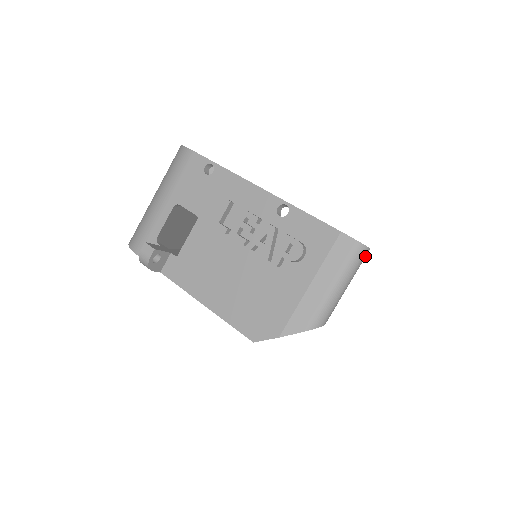
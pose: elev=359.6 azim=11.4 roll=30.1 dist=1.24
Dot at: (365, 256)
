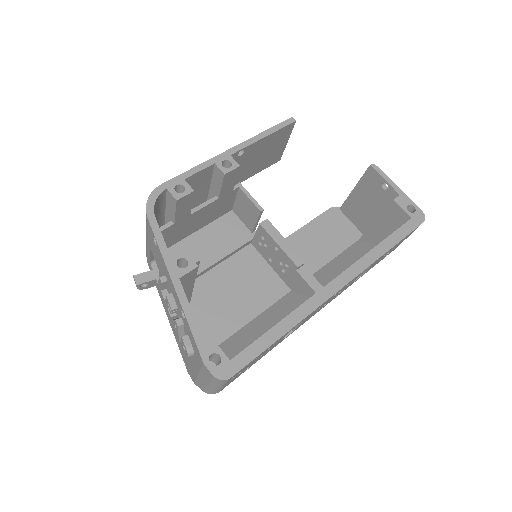
Dot at: (228, 380)
